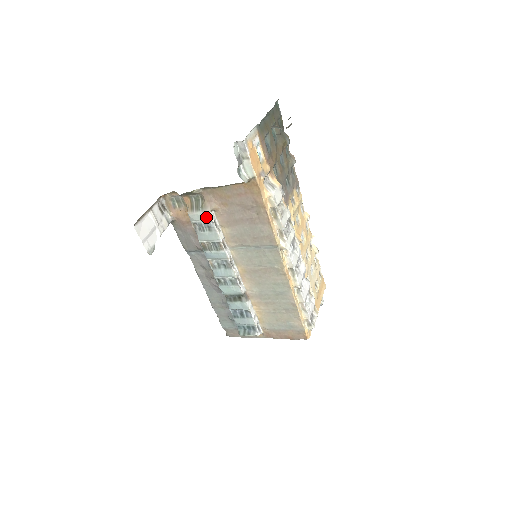
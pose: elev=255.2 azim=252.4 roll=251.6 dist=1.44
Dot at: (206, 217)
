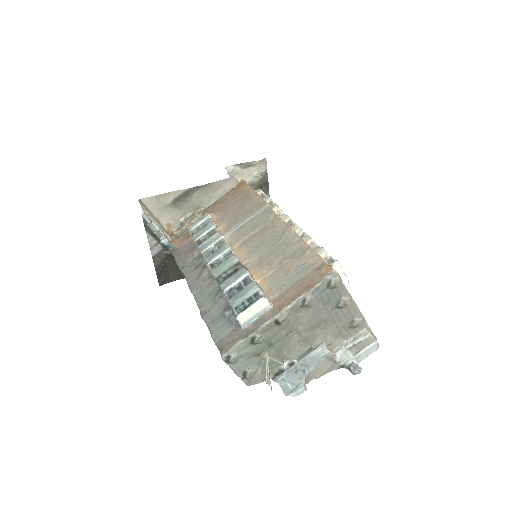
Dot at: (203, 217)
